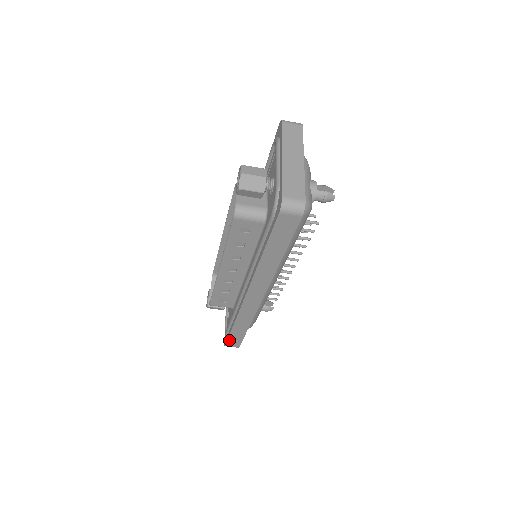
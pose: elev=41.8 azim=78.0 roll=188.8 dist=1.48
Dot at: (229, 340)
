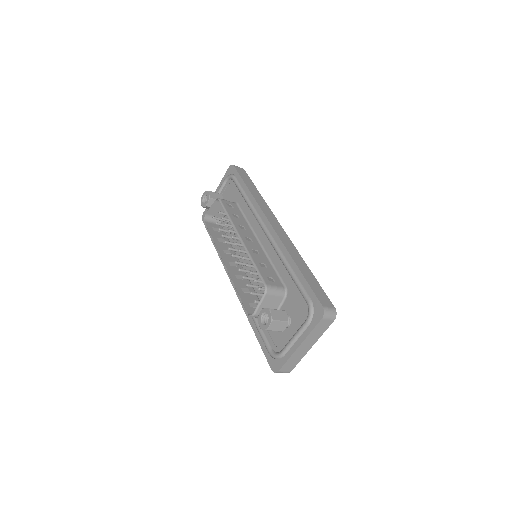
Dot at: (207, 229)
